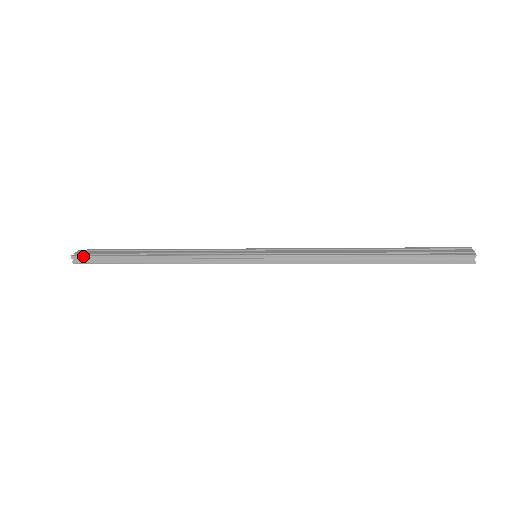
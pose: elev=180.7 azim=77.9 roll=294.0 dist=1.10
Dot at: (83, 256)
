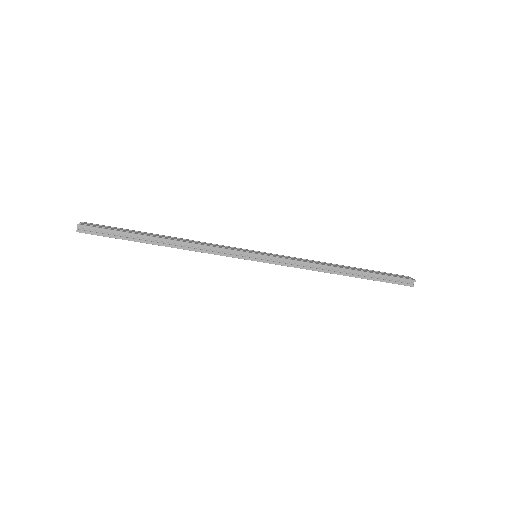
Dot at: (91, 226)
